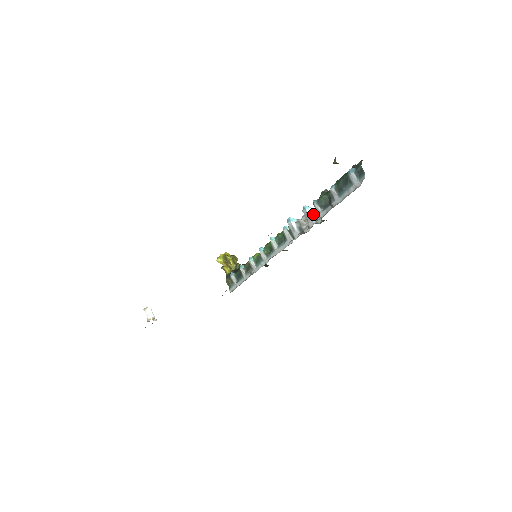
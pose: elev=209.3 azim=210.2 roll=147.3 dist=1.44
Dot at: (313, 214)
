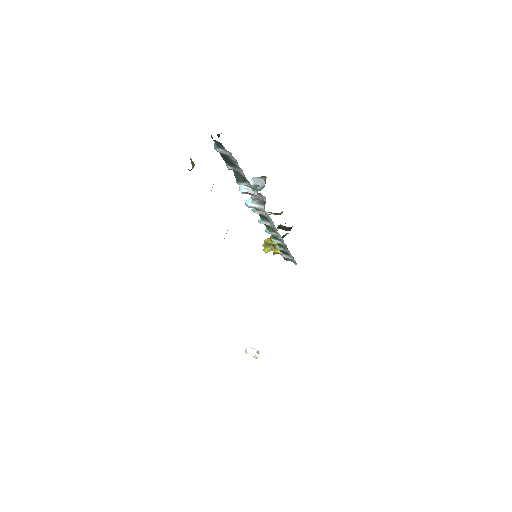
Dot at: (250, 188)
